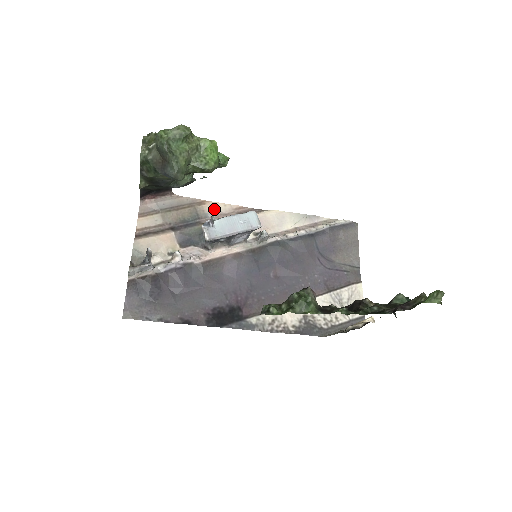
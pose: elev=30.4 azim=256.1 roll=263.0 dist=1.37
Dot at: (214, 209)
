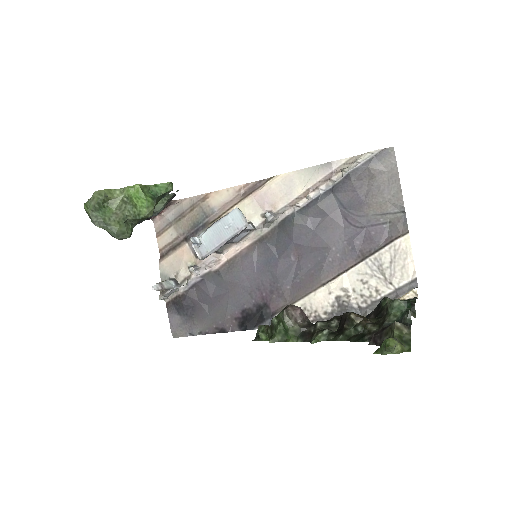
Dot at: (218, 200)
